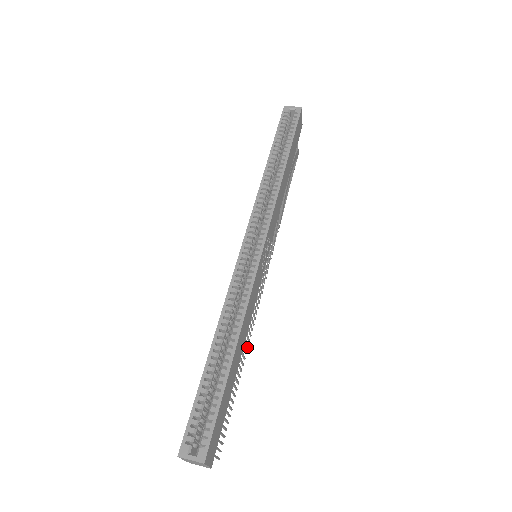
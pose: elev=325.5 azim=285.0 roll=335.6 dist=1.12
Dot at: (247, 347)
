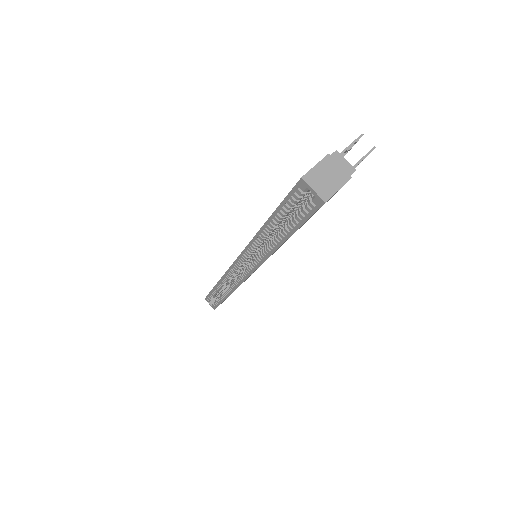
Dot at: occluded
